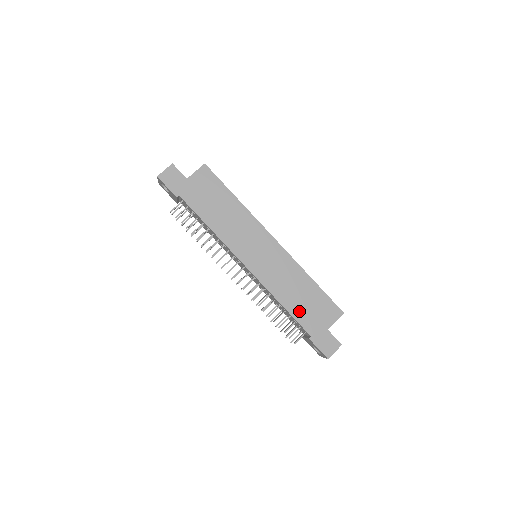
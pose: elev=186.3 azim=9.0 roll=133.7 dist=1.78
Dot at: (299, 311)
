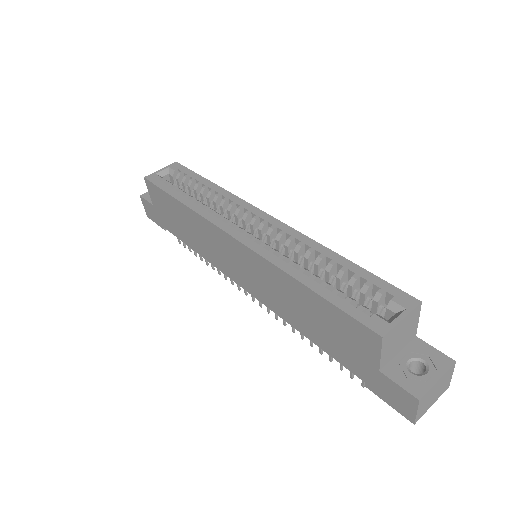
Dot at: (324, 341)
